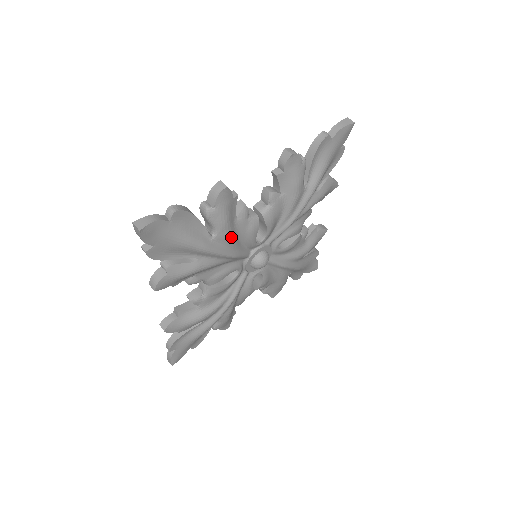
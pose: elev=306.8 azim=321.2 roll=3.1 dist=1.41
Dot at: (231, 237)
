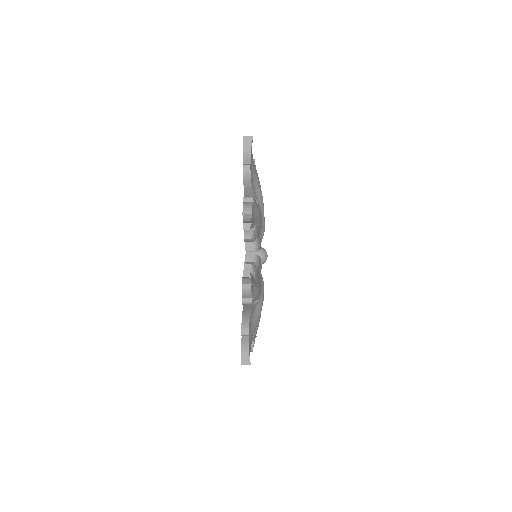
Dot at: occluded
